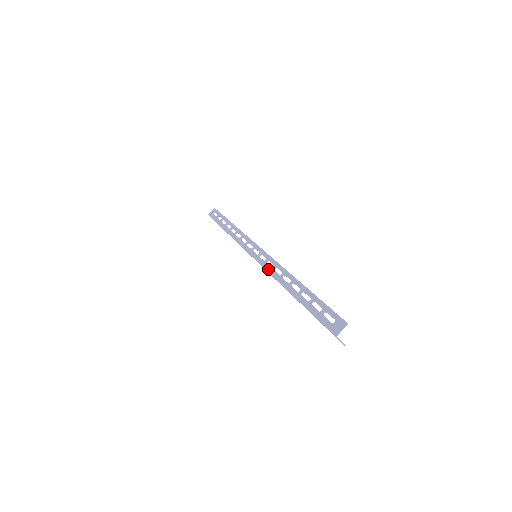
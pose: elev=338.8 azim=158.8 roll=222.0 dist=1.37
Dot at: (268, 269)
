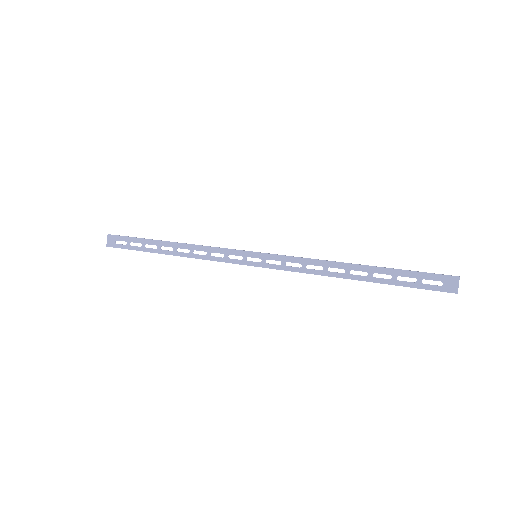
Dot at: (300, 257)
